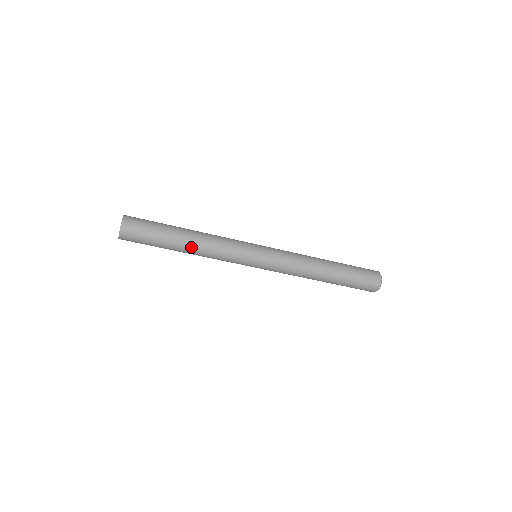
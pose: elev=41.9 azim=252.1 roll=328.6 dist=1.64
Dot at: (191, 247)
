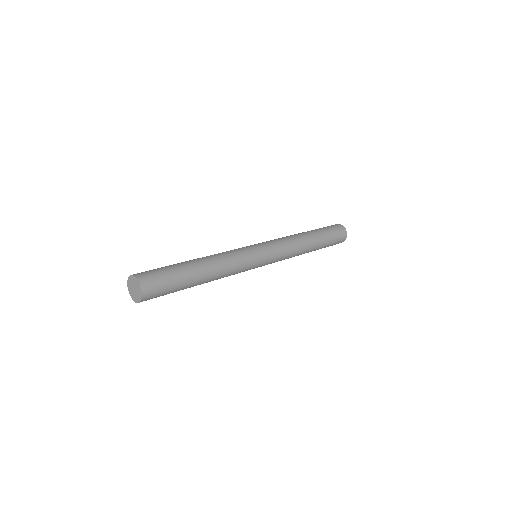
Dot at: occluded
